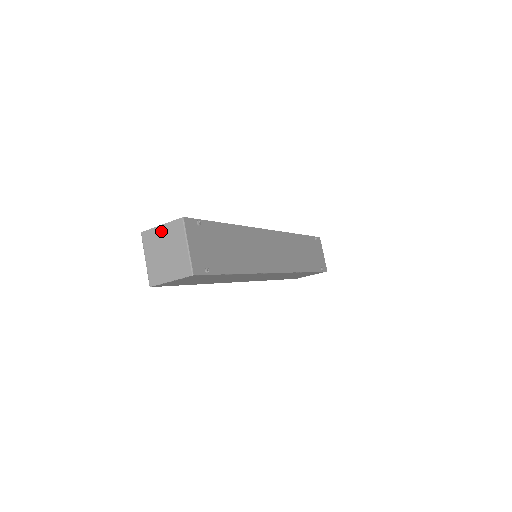
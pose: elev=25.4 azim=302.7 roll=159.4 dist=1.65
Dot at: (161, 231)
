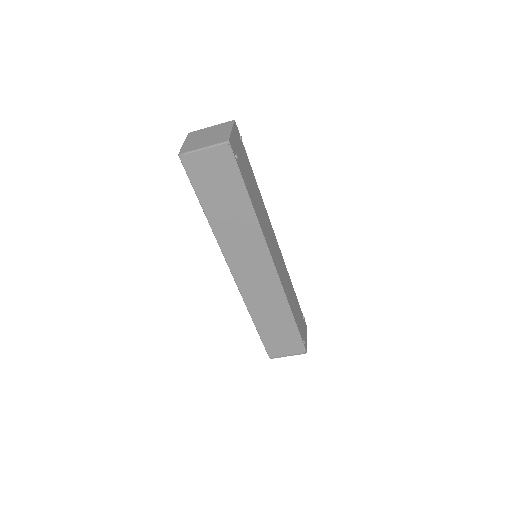
Dot at: (209, 129)
